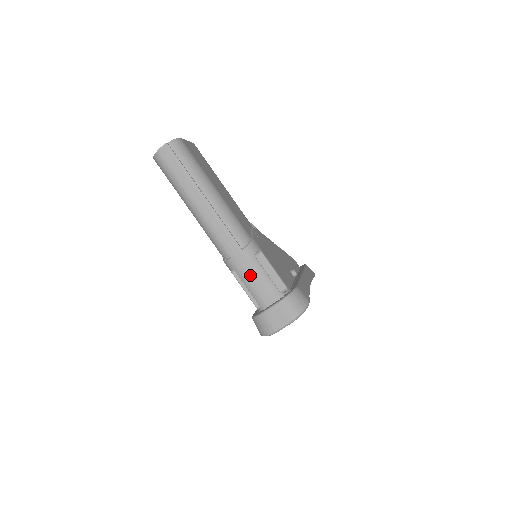
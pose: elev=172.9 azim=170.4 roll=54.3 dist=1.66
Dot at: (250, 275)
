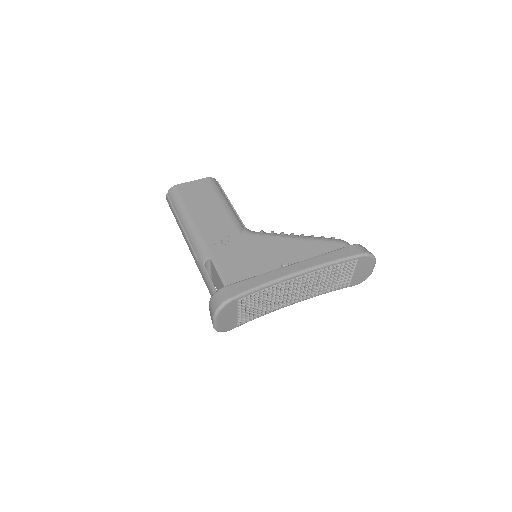
Dot at: (205, 281)
